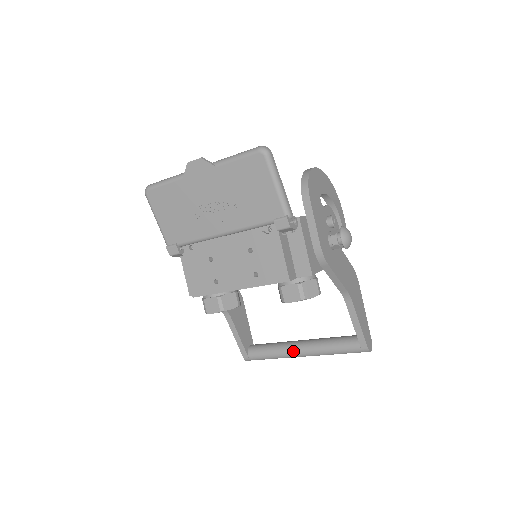
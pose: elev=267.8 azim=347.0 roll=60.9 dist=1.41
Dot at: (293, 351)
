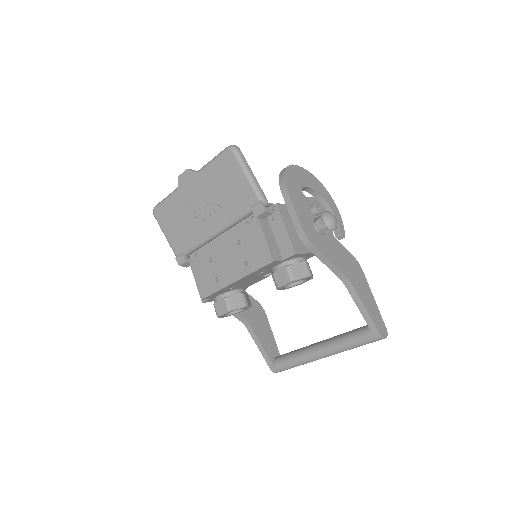
Dot at: (313, 352)
